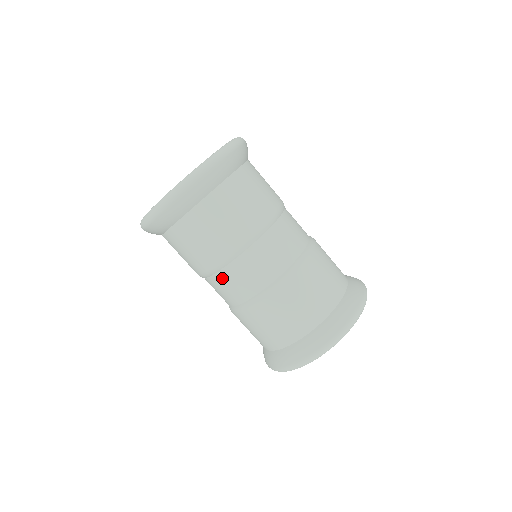
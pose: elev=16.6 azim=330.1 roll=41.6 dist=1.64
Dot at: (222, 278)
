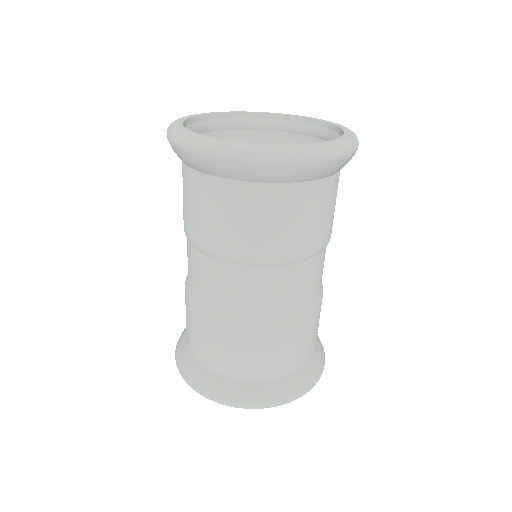
Dot at: (243, 275)
